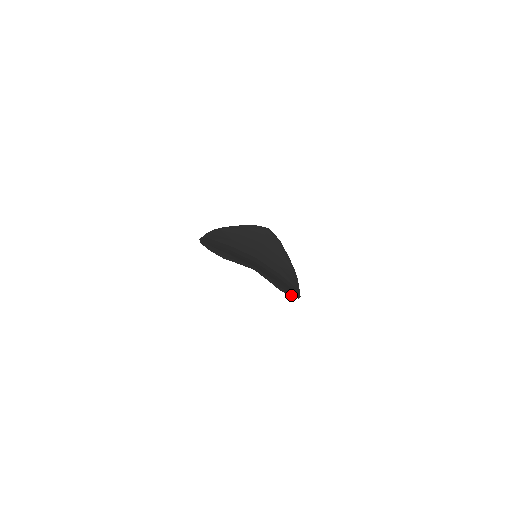
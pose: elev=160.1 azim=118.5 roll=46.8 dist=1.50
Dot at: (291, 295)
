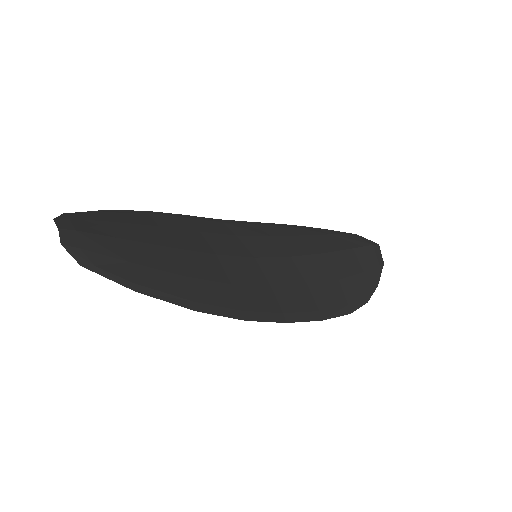
Dot at: (147, 292)
